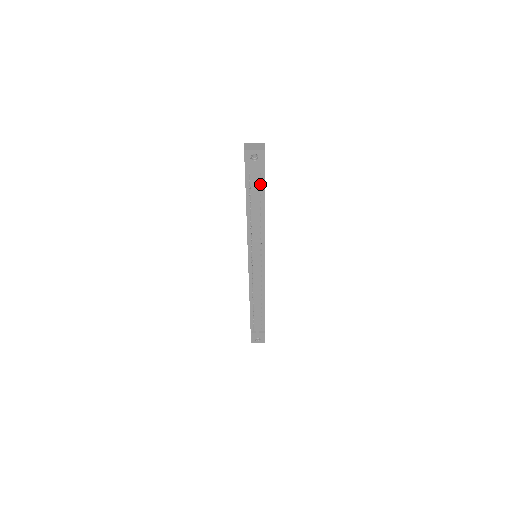
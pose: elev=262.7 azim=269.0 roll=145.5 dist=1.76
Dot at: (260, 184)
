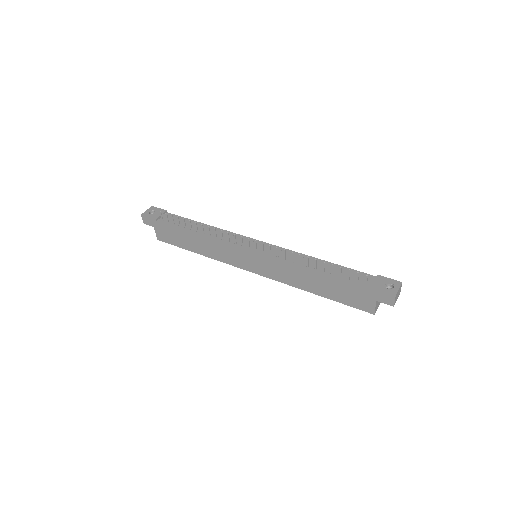
Dot at: (176, 218)
